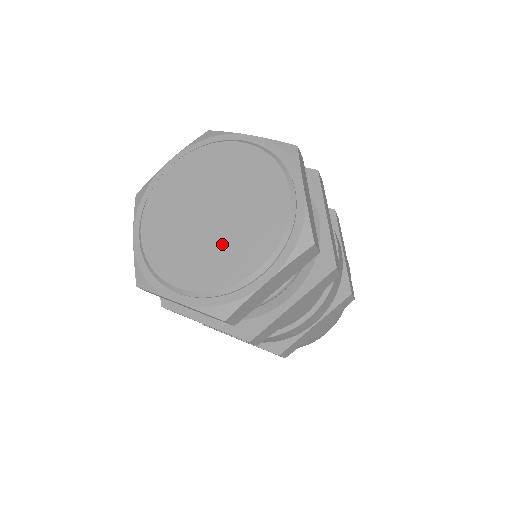
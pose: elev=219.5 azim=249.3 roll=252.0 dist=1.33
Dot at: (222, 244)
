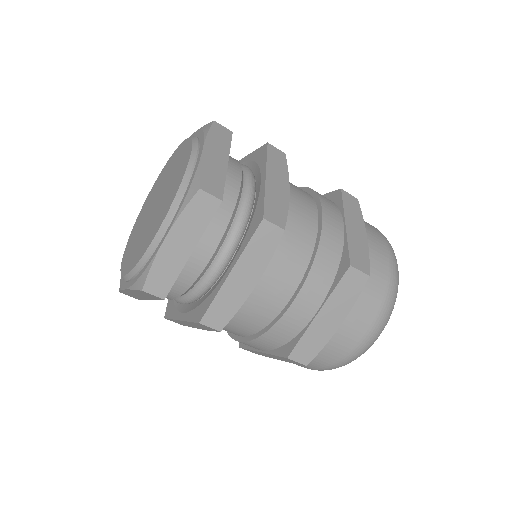
Dot at: (151, 225)
